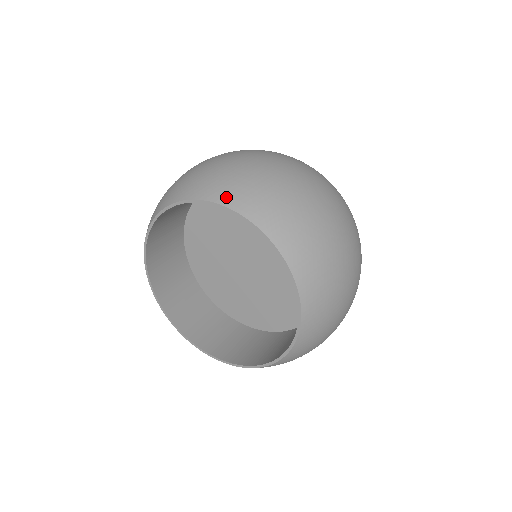
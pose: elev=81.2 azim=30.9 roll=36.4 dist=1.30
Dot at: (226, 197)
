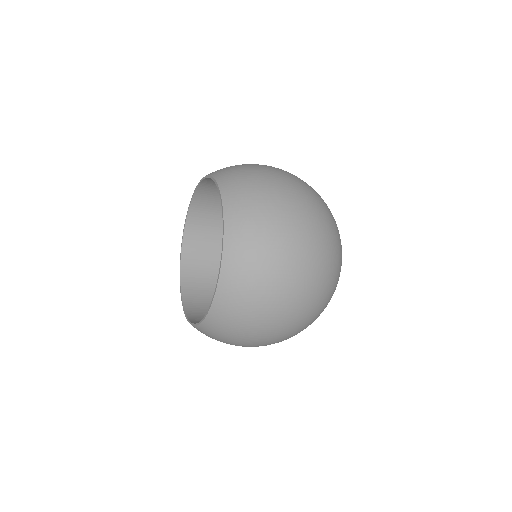
Dot at: (220, 174)
